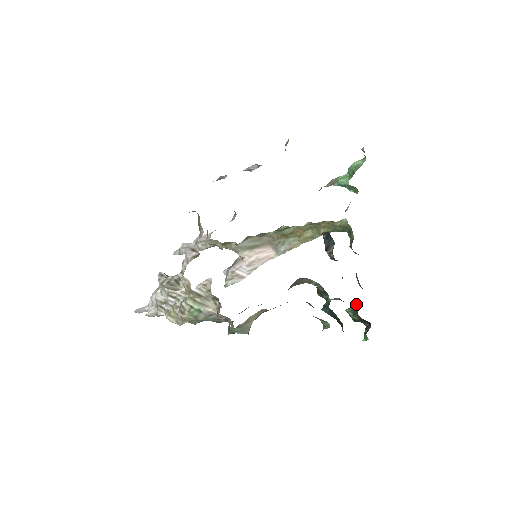
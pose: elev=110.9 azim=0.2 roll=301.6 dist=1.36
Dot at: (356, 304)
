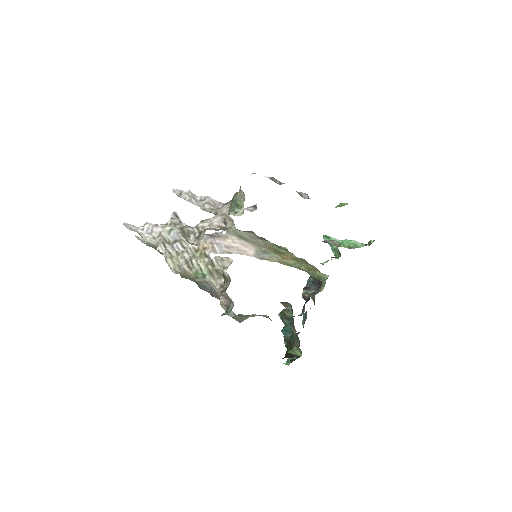
Dot at: occluded
